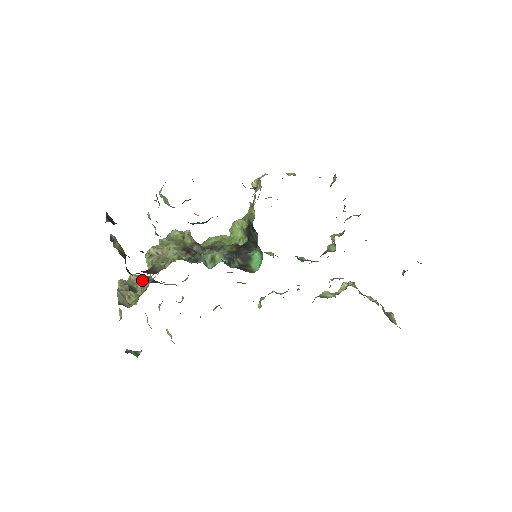
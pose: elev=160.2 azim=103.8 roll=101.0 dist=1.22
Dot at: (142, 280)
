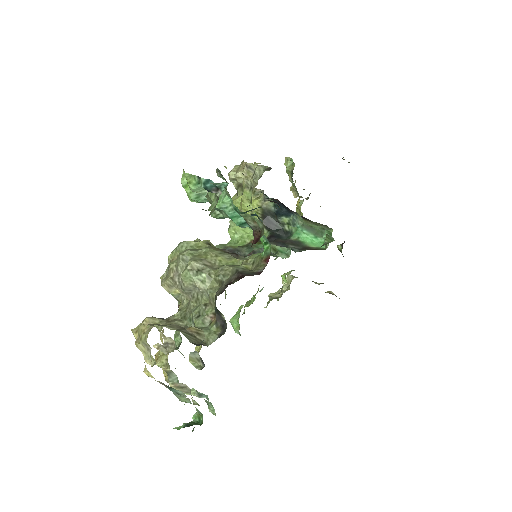
Dot at: (165, 320)
